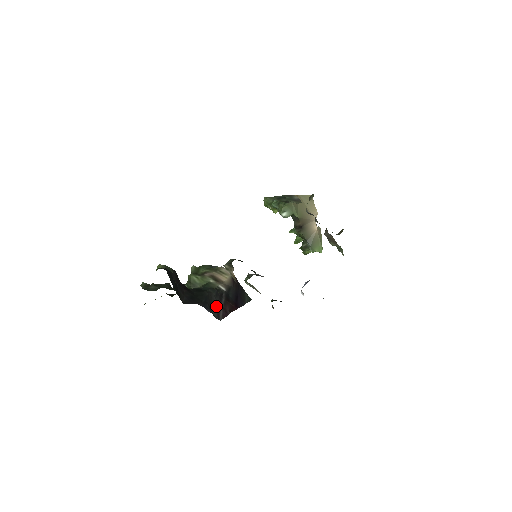
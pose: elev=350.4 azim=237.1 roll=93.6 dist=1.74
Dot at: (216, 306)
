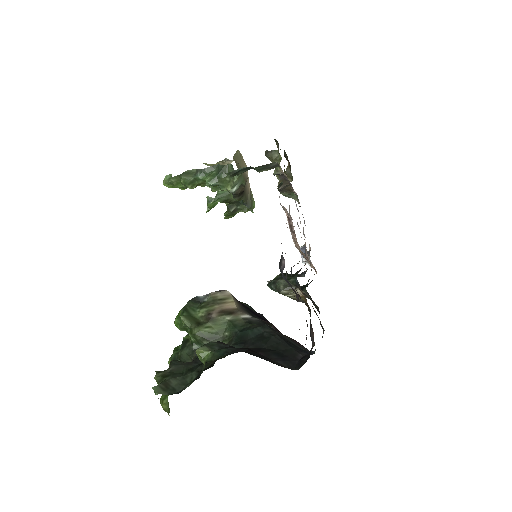
Dot at: (292, 341)
